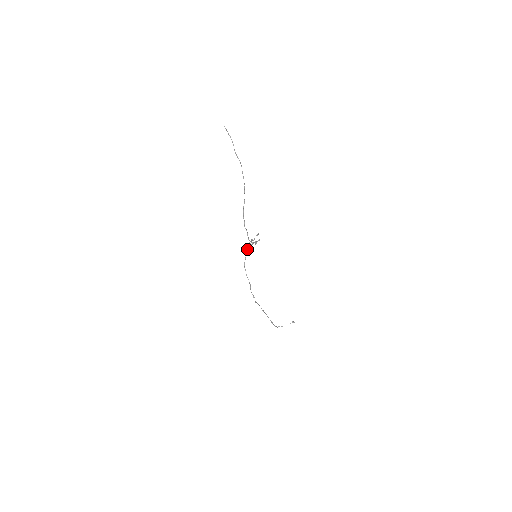
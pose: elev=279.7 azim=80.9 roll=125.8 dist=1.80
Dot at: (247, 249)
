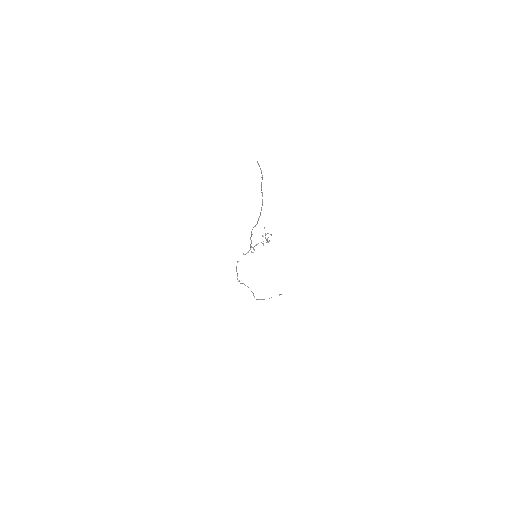
Dot at: (245, 254)
